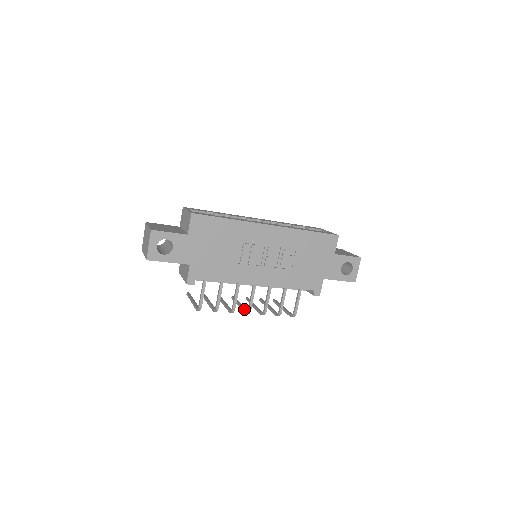
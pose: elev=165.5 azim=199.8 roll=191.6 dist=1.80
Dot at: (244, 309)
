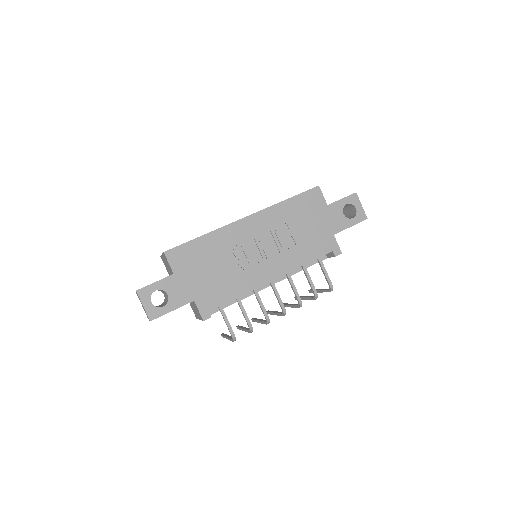
Dot at: (280, 313)
